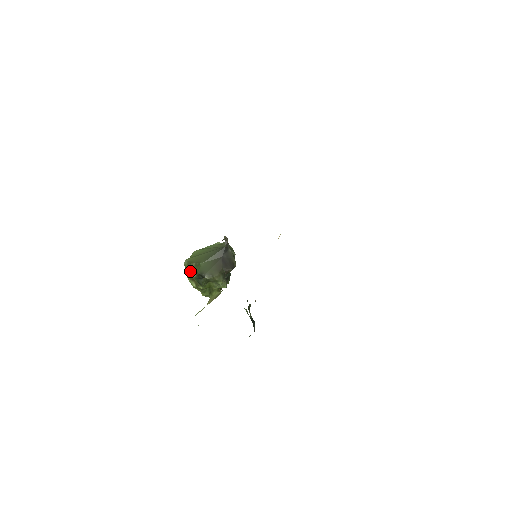
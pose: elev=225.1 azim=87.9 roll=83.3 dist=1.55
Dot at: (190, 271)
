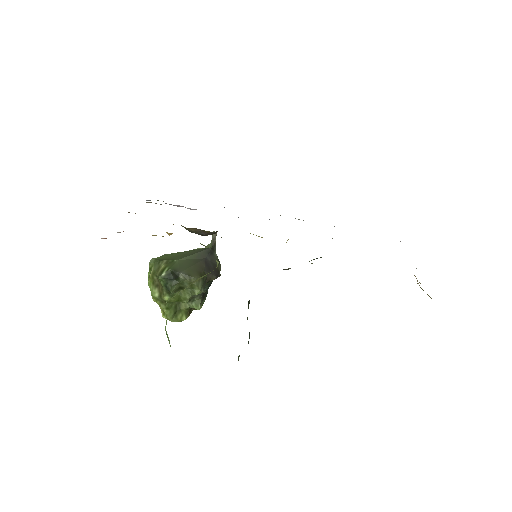
Dot at: (157, 270)
